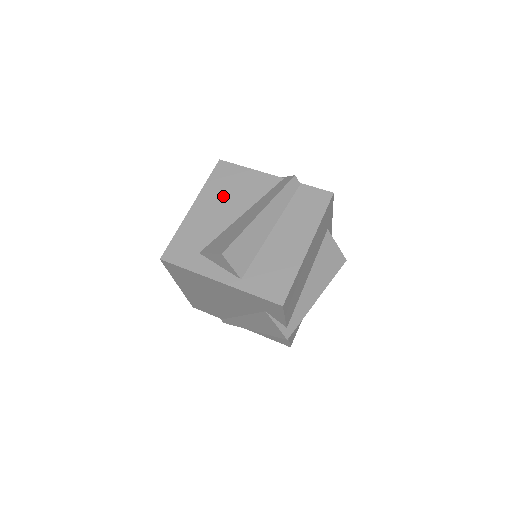
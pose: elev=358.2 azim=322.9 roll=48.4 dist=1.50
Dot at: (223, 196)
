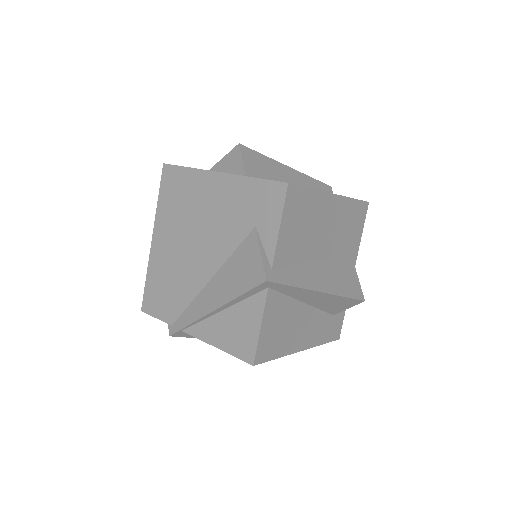
Dot at: occluded
